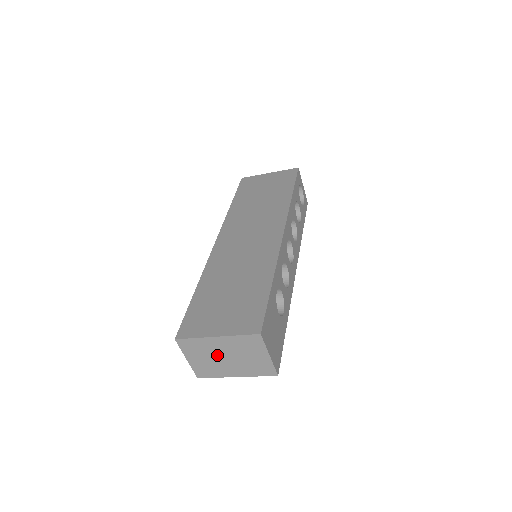
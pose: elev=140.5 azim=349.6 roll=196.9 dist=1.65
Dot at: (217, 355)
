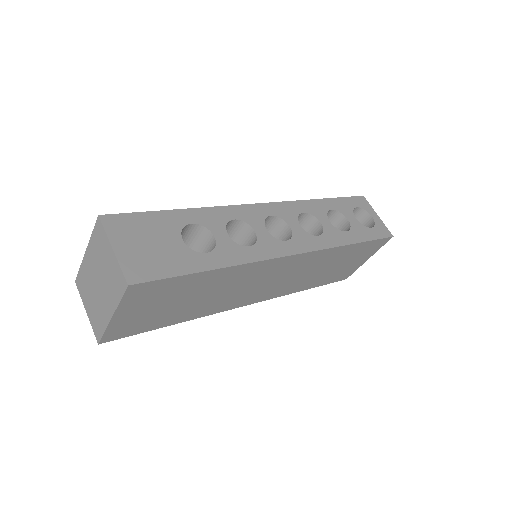
Dot at: (94, 285)
